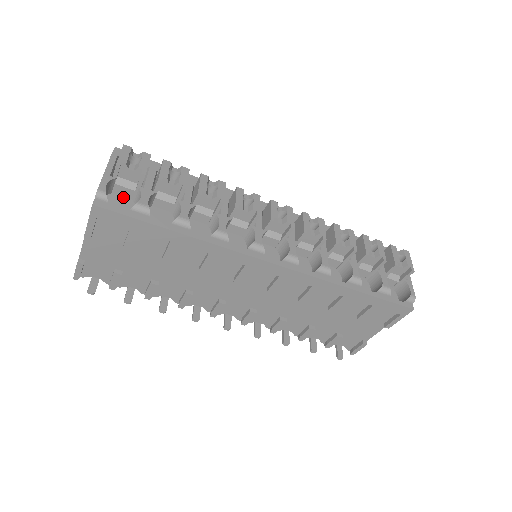
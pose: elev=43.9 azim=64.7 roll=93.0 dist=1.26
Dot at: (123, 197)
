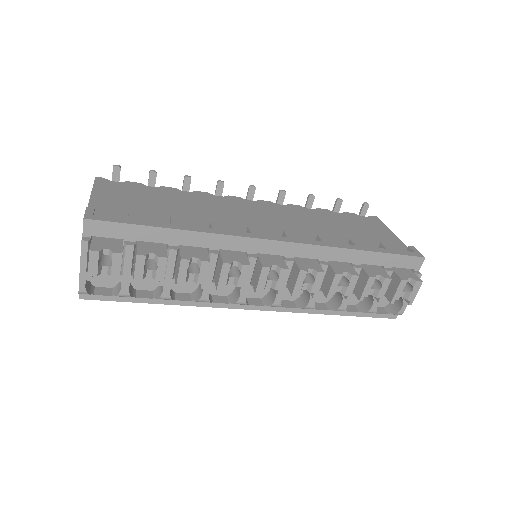
Dot at: occluded
